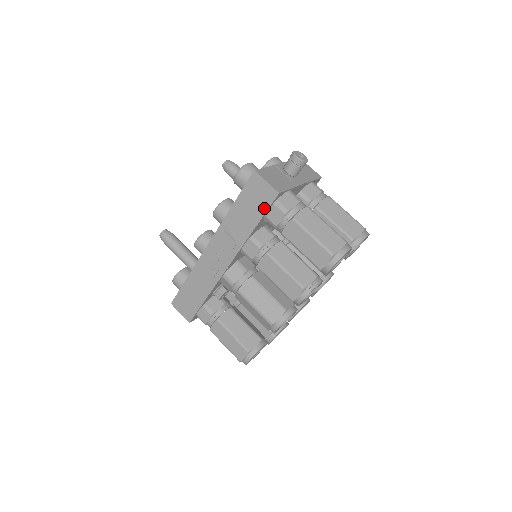
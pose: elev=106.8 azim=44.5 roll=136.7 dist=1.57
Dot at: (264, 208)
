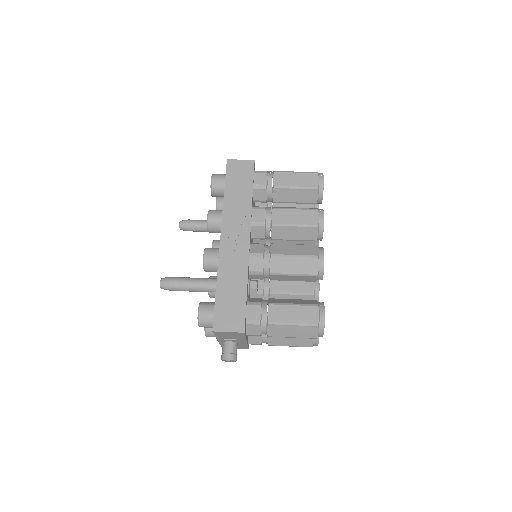
Dot at: (250, 176)
